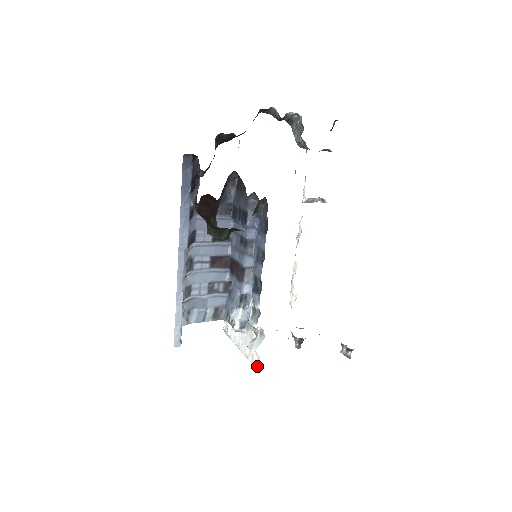
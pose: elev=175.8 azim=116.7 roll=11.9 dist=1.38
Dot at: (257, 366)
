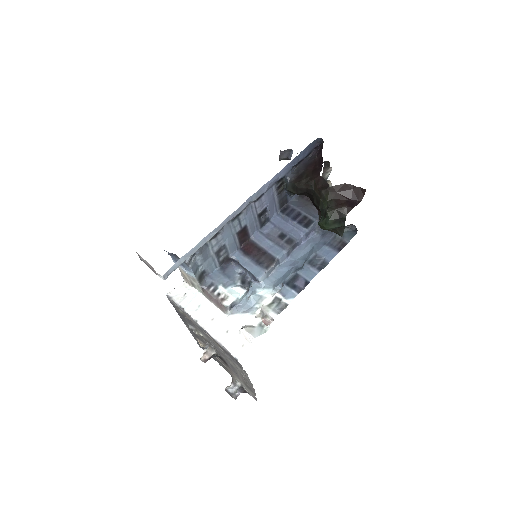
Dot at: (239, 353)
